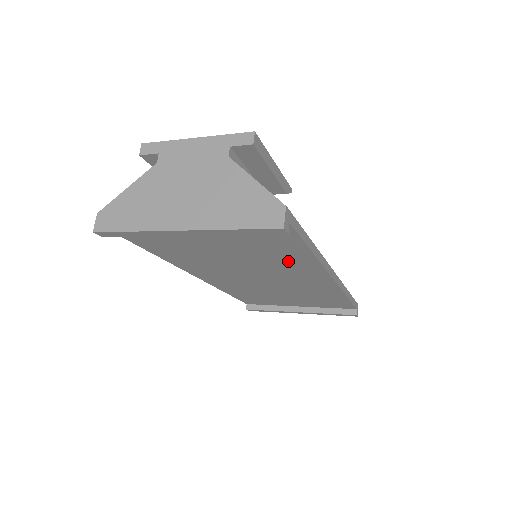
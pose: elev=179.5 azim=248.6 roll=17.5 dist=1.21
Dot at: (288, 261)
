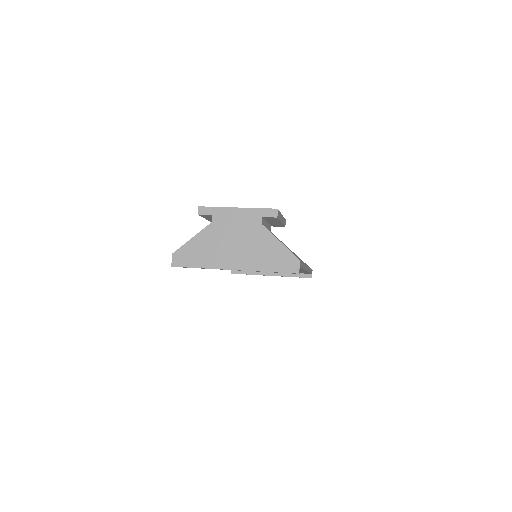
Dot at: occluded
